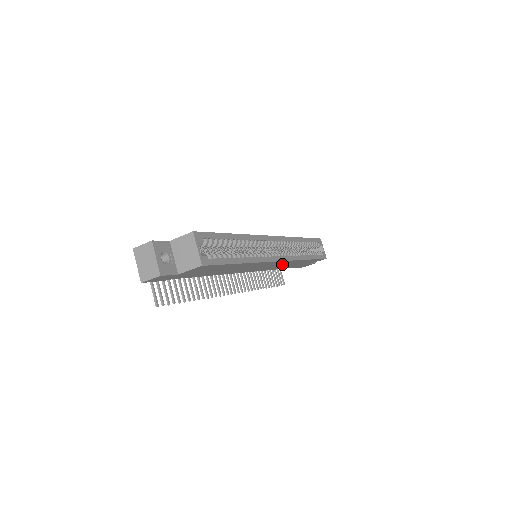
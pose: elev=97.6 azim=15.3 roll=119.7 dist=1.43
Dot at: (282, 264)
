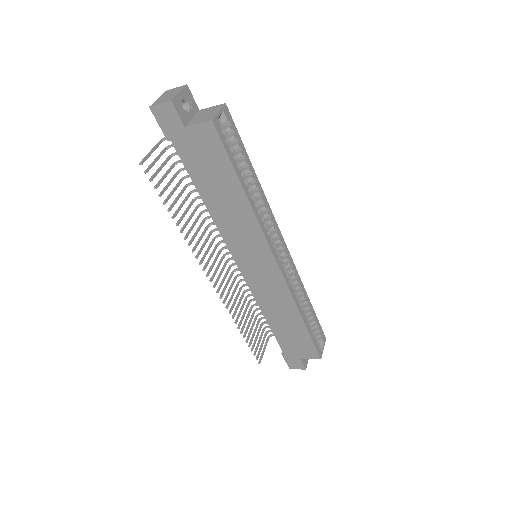
Dot at: (275, 292)
